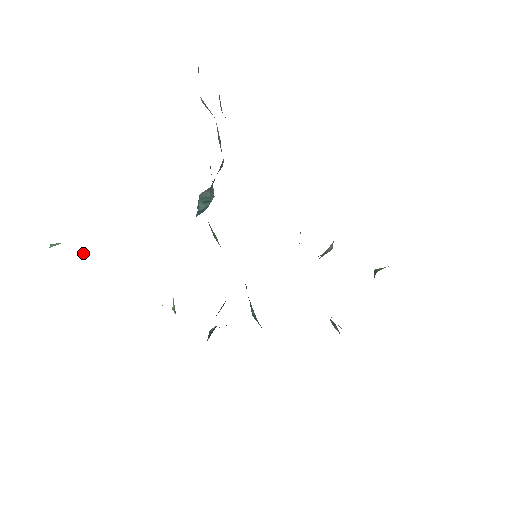
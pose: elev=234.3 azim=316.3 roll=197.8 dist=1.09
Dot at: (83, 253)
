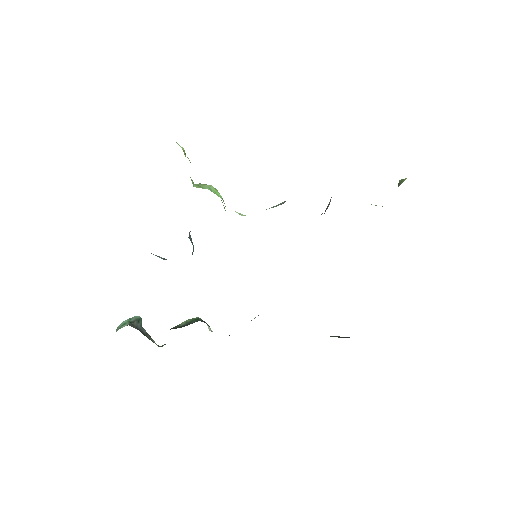
Dot at: (137, 323)
